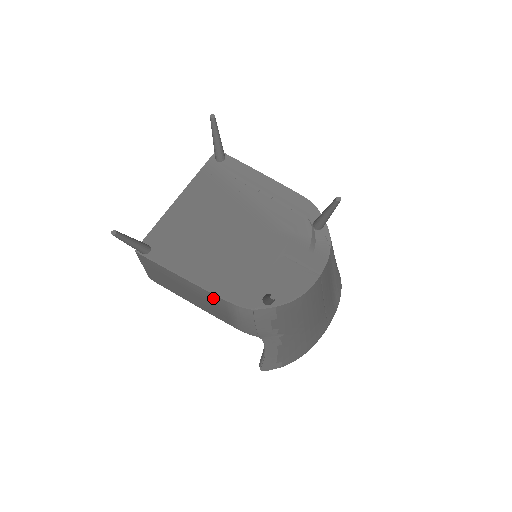
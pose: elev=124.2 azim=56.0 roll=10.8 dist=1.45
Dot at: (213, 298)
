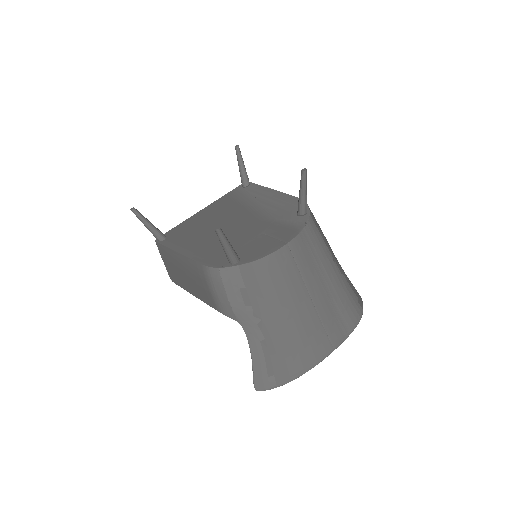
Dot at: (195, 267)
